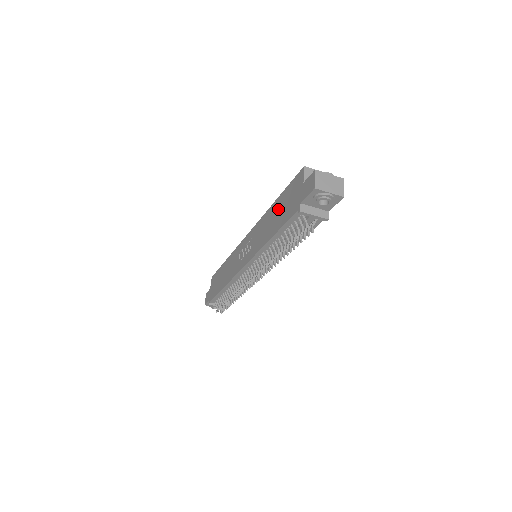
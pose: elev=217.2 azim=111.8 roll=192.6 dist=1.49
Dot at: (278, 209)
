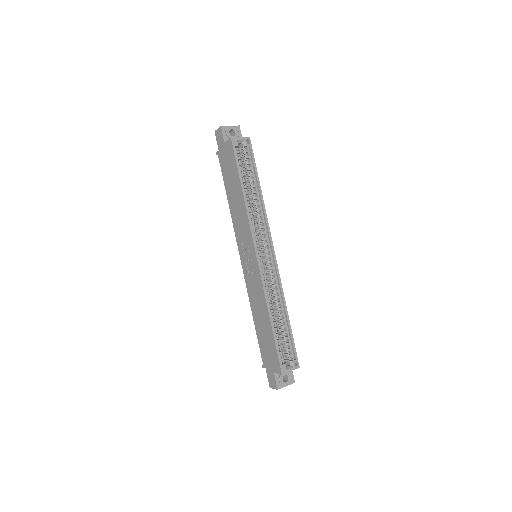
Dot at: (266, 331)
